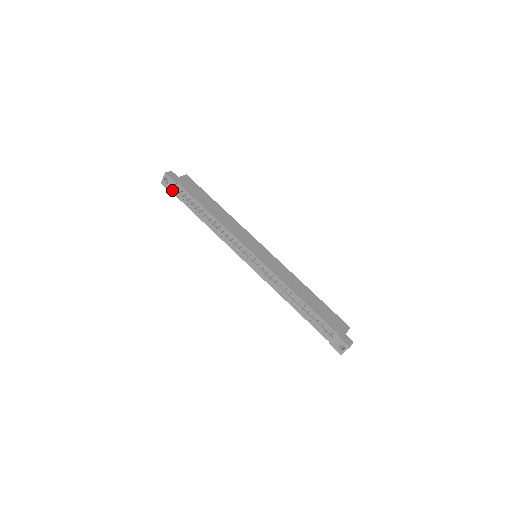
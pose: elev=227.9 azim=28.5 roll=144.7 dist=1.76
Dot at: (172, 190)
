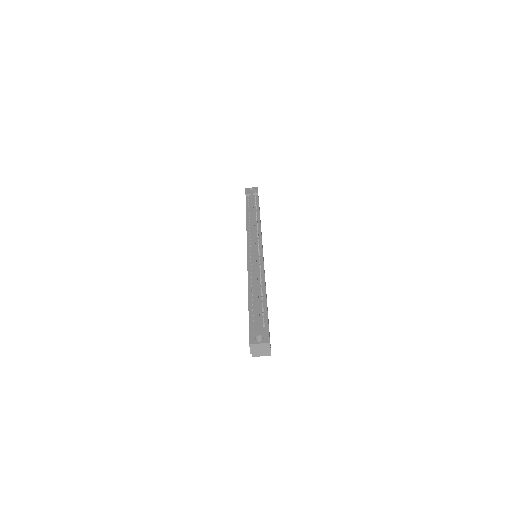
Dot at: (249, 194)
